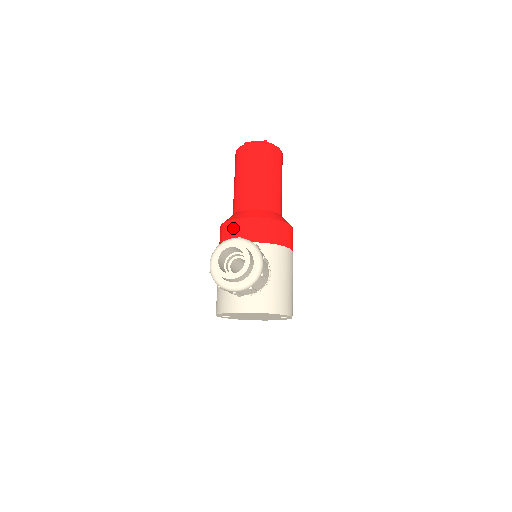
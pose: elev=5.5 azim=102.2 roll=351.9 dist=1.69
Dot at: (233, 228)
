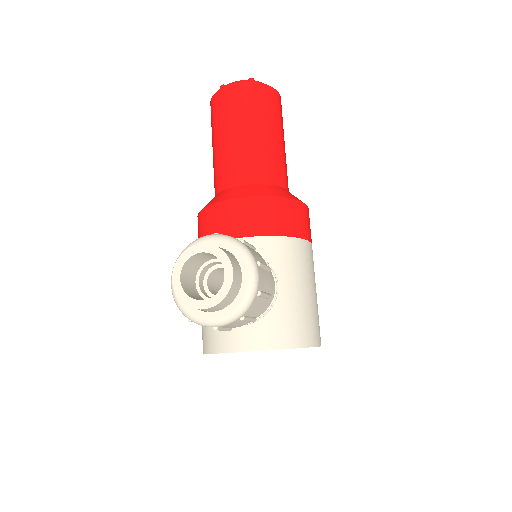
Dot at: (213, 218)
